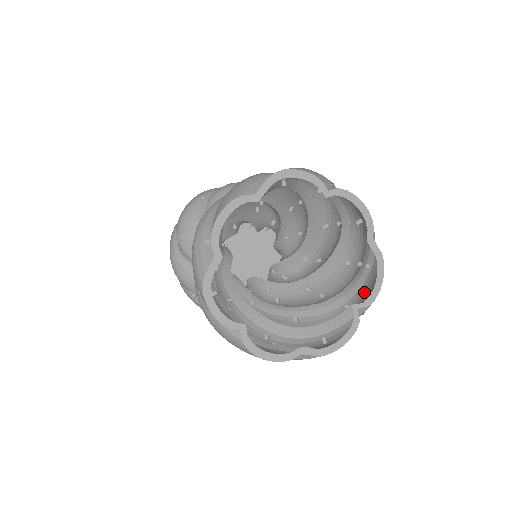
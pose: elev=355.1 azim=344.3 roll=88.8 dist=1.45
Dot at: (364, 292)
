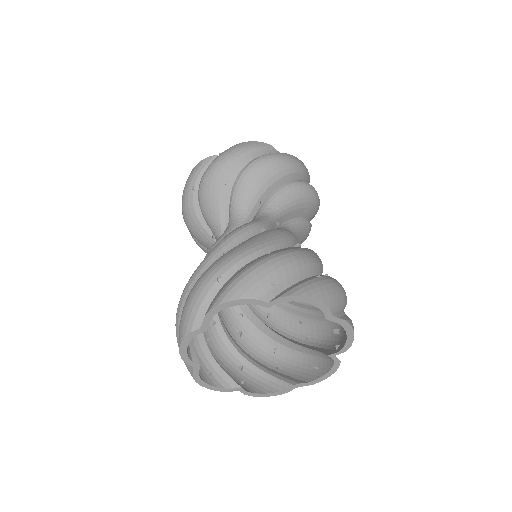
Dot at: occluded
